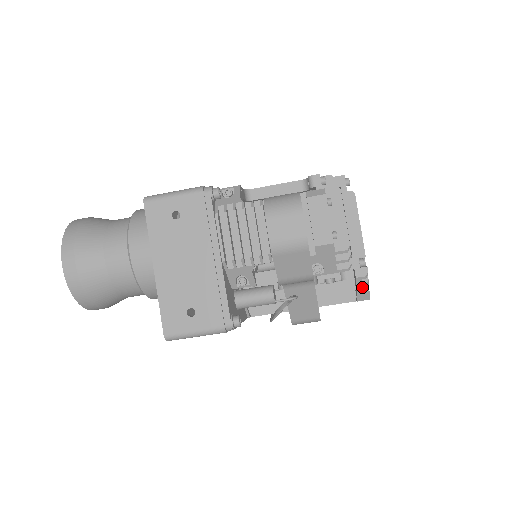
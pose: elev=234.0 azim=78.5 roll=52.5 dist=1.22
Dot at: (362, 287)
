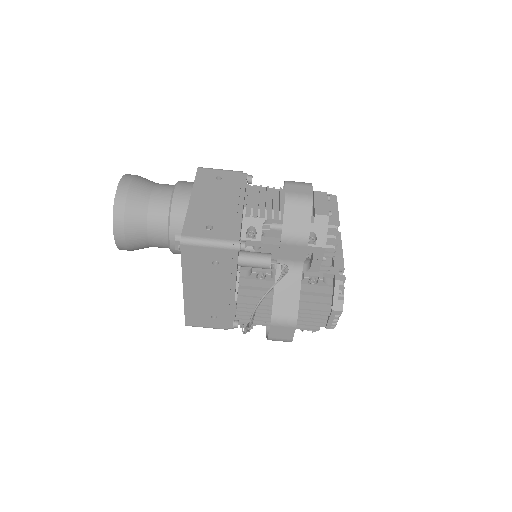
Dot at: (338, 296)
